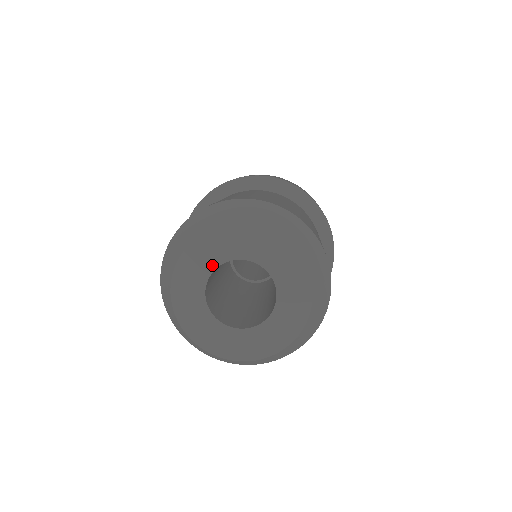
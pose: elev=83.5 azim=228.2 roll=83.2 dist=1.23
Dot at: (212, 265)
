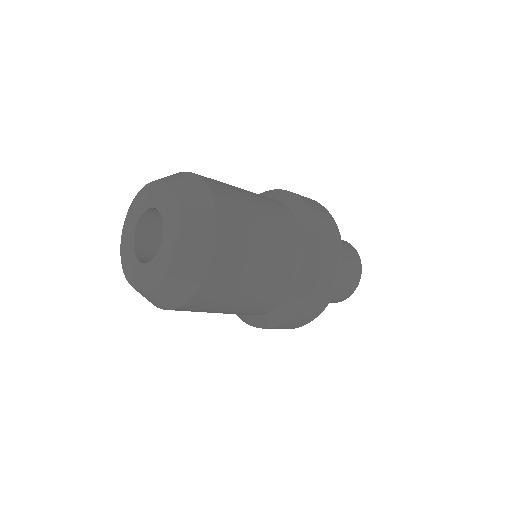
Dot at: (143, 209)
